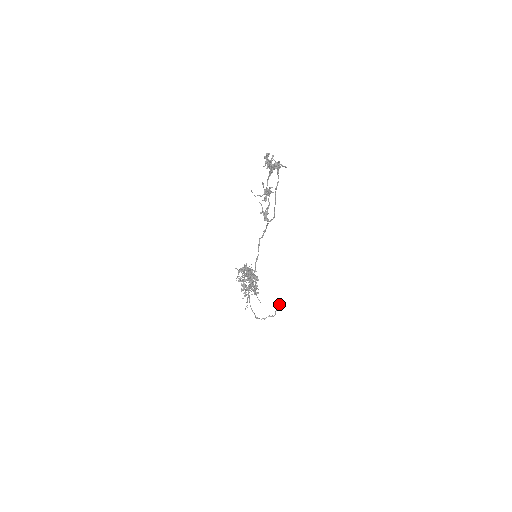
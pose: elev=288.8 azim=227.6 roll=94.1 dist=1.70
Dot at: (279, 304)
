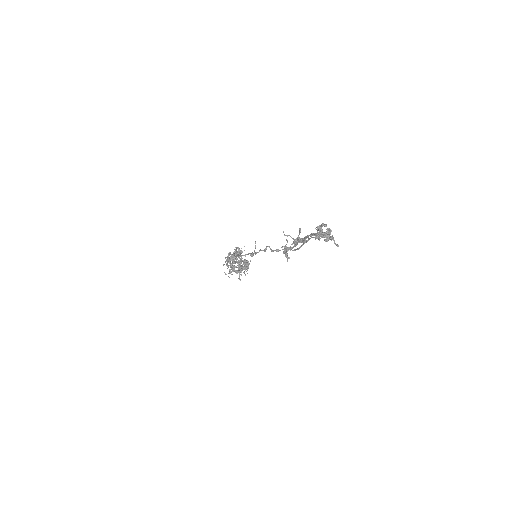
Dot at: (255, 248)
